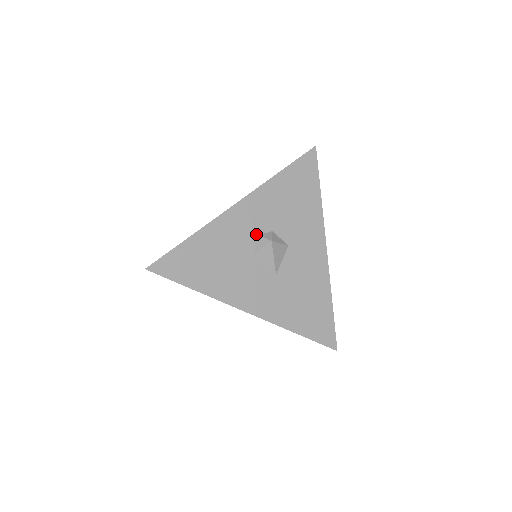
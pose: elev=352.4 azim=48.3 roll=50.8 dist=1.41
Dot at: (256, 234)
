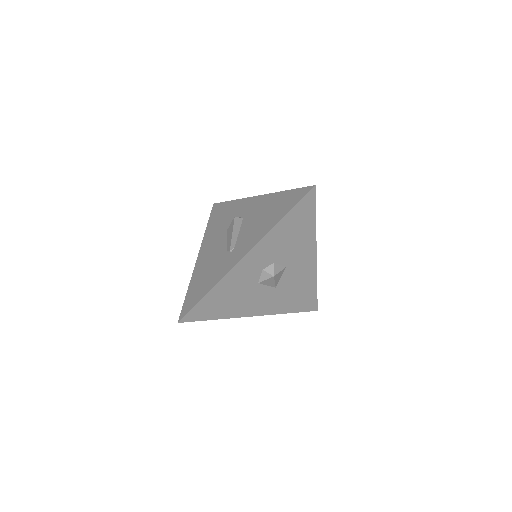
Dot at: (260, 270)
